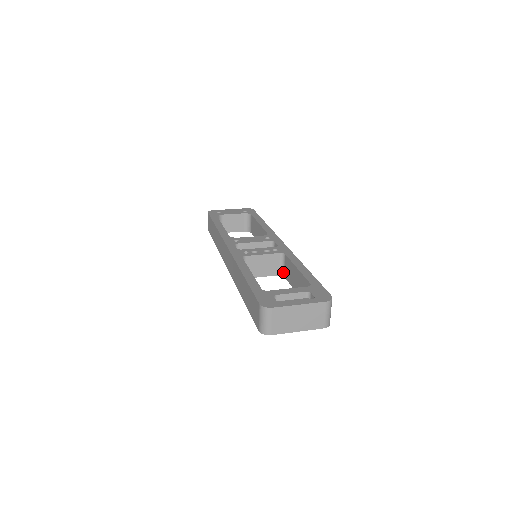
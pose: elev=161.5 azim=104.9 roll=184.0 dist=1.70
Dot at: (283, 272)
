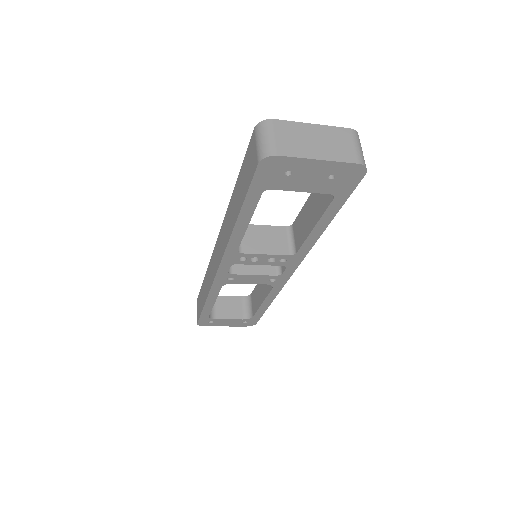
Dot at: (294, 249)
